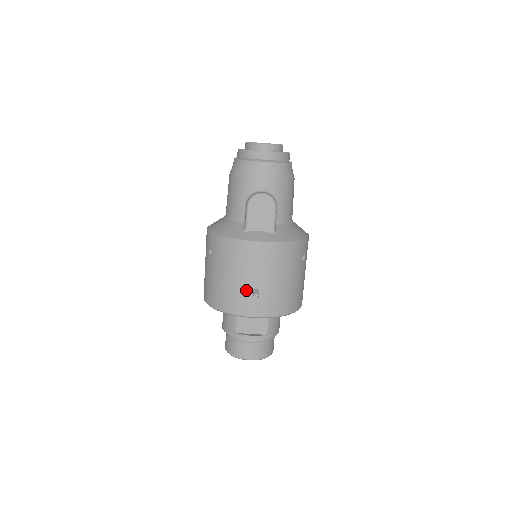
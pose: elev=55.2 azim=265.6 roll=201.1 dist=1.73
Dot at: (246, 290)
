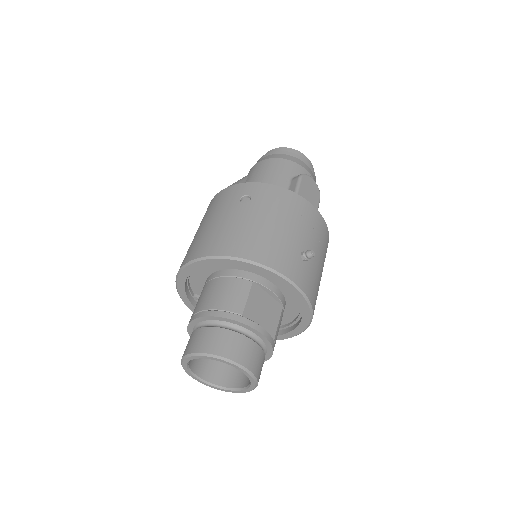
Dot at: (294, 247)
